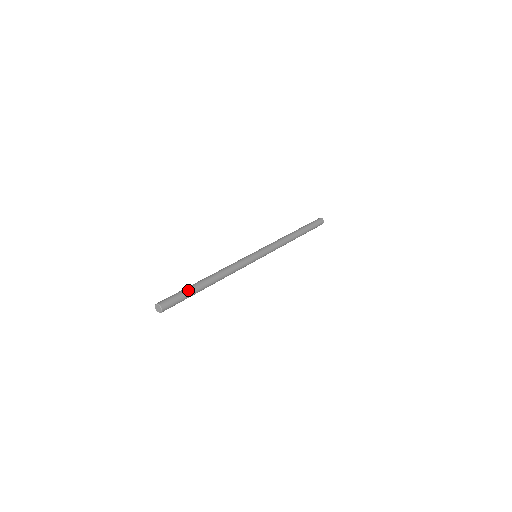
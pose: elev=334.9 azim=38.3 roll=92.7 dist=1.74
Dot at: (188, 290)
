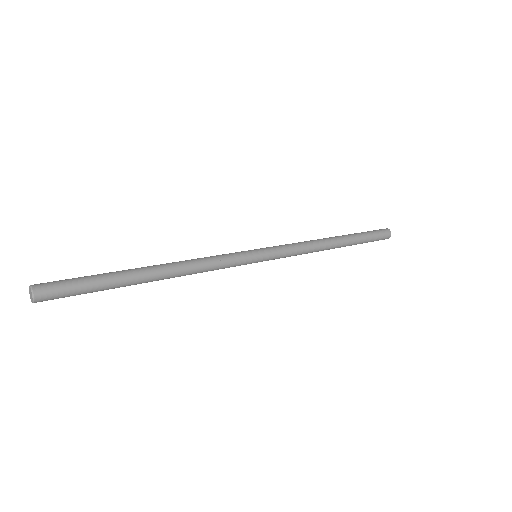
Dot at: (100, 275)
